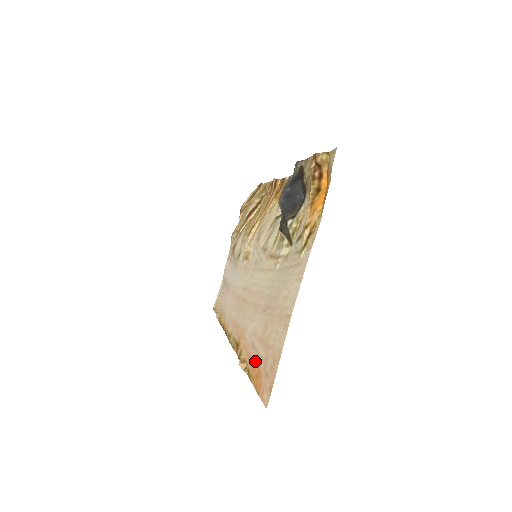
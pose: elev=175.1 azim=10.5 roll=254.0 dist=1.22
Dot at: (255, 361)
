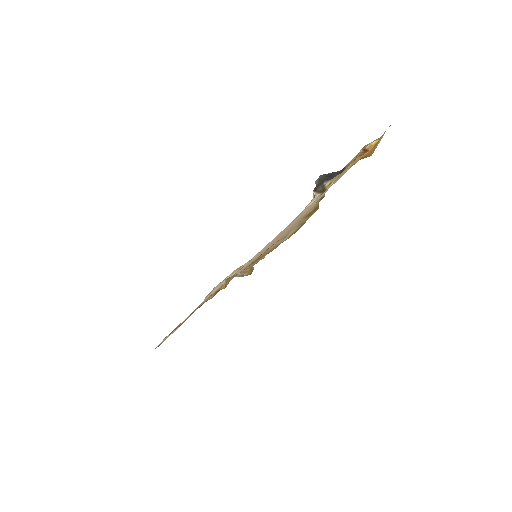
Dot at: occluded
